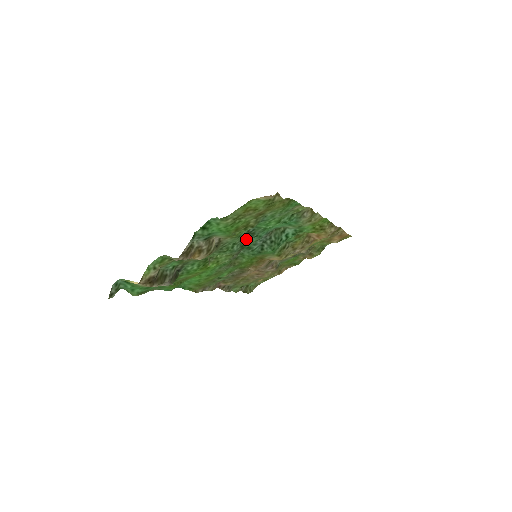
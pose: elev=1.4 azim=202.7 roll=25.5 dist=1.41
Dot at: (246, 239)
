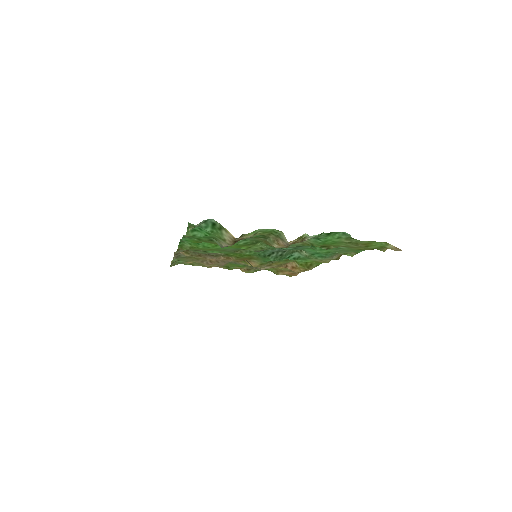
Dot at: (289, 246)
